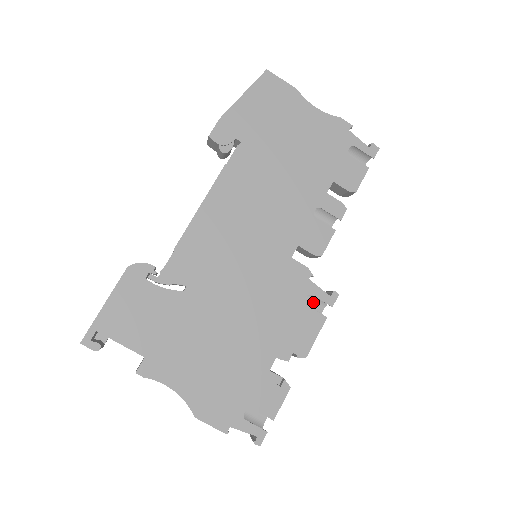
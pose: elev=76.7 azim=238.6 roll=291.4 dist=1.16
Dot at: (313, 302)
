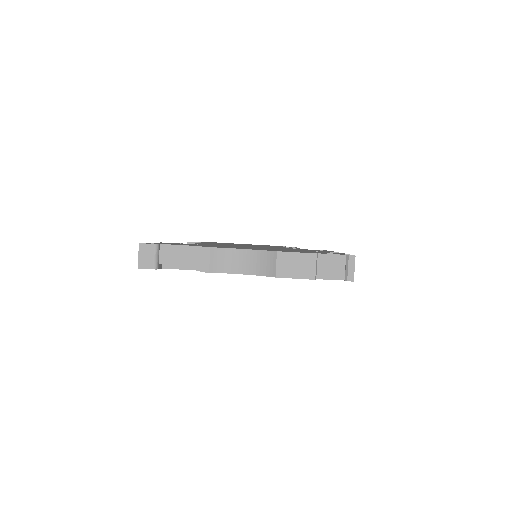
Dot at: occluded
